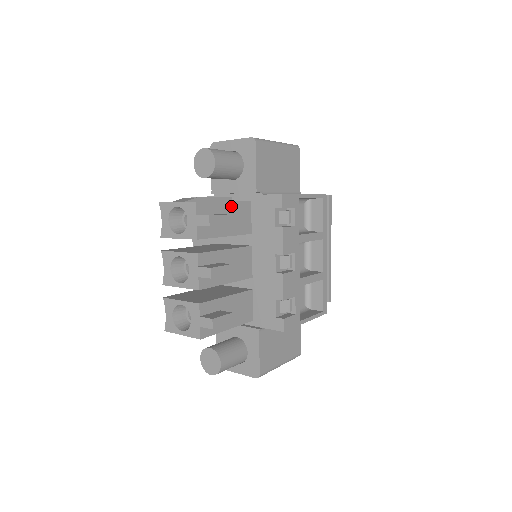
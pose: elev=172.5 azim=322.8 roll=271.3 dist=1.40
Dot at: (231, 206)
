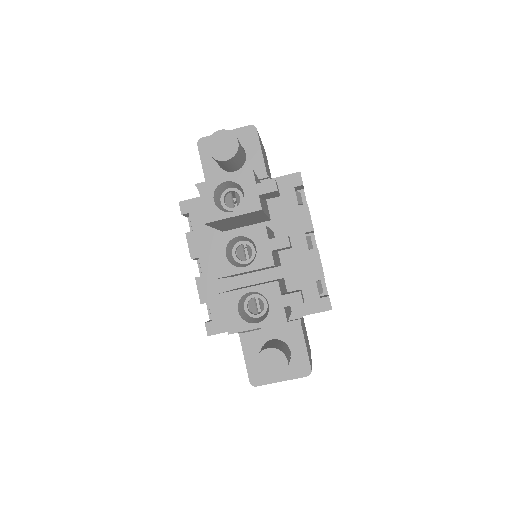
Dot at: occluded
